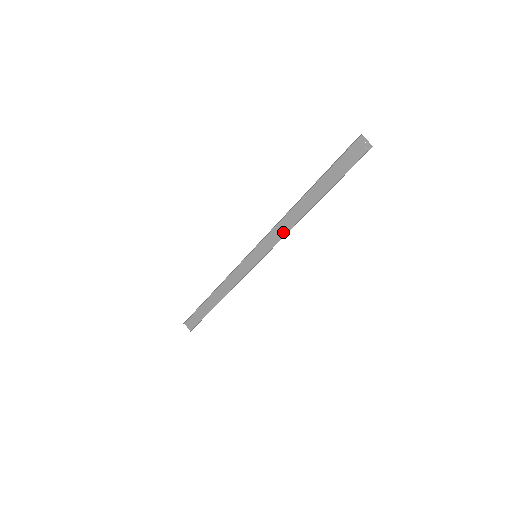
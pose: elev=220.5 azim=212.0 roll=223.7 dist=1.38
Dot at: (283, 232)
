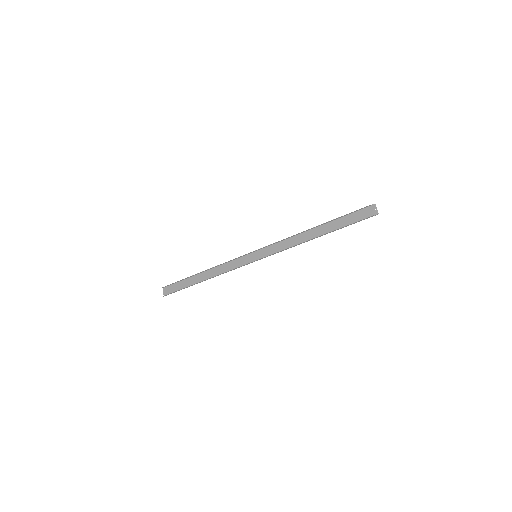
Dot at: (287, 246)
